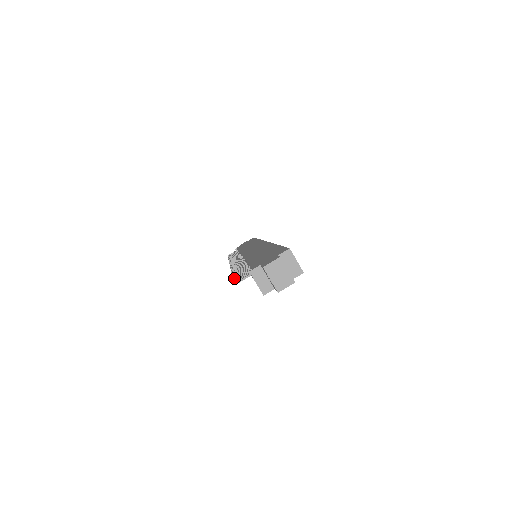
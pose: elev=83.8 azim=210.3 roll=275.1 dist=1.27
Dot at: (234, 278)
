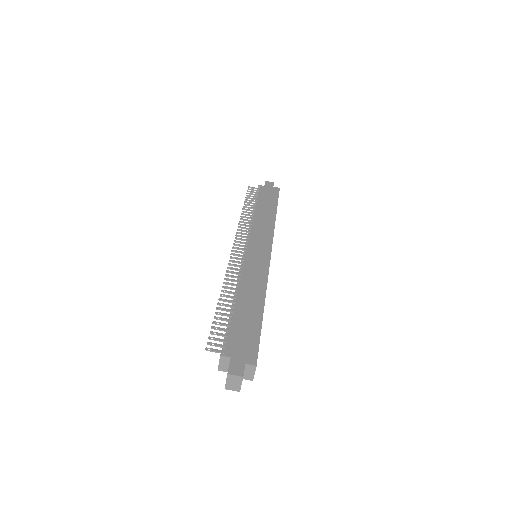
Dot at: (212, 328)
